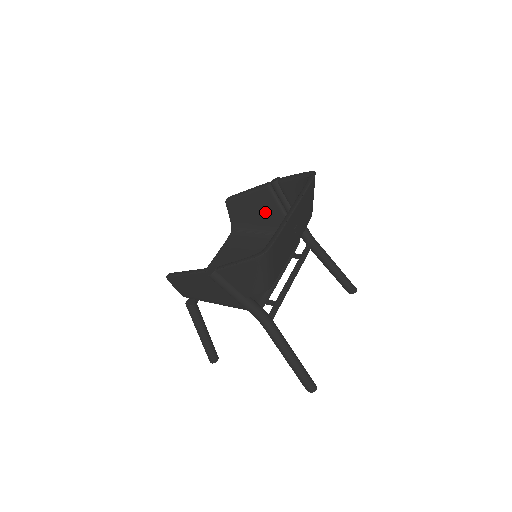
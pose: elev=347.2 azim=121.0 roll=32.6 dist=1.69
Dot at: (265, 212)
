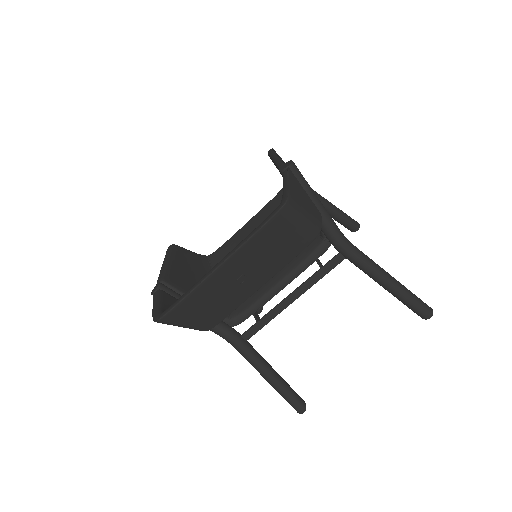
Dot at: occluded
